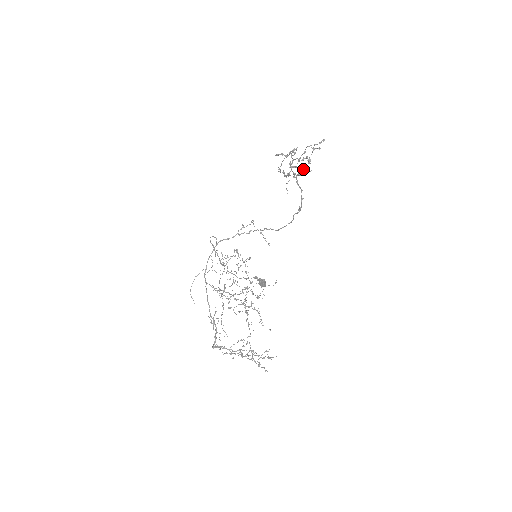
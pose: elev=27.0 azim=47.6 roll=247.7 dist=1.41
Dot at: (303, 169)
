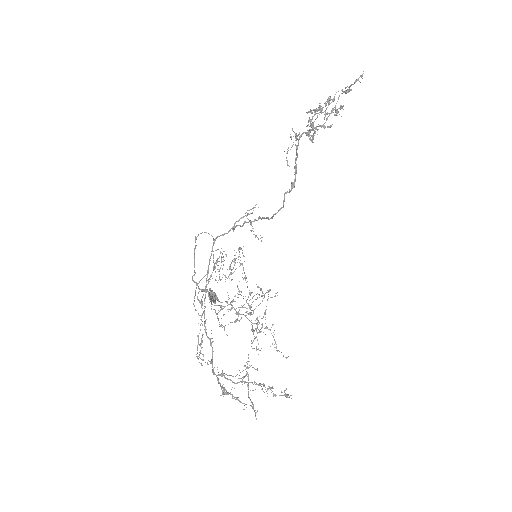
Dot at: (321, 125)
